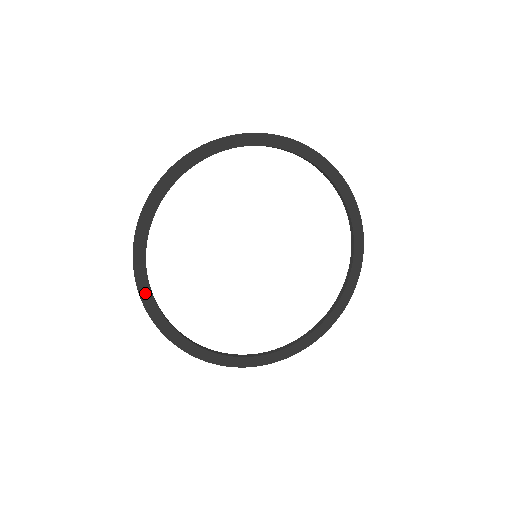
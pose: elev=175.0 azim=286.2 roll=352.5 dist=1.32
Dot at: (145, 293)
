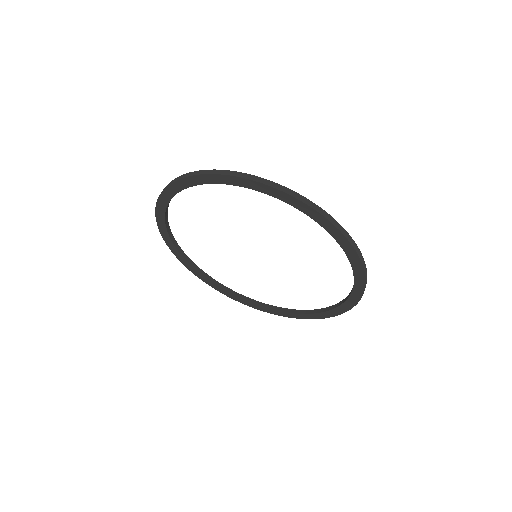
Dot at: (176, 252)
